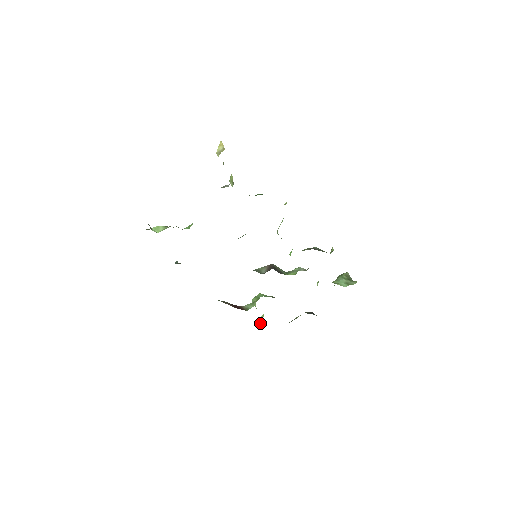
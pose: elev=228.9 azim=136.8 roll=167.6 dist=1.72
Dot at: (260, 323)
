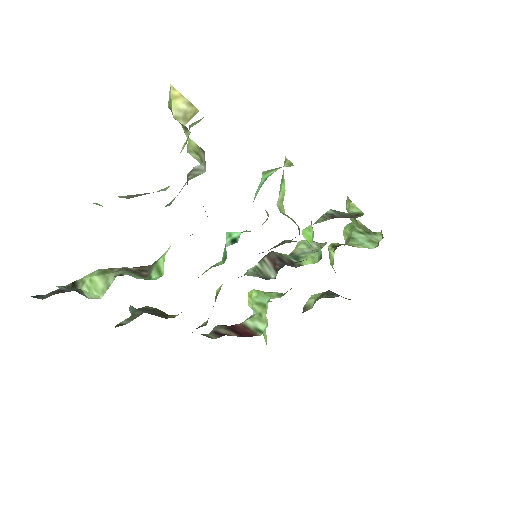
Dot at: occluded
